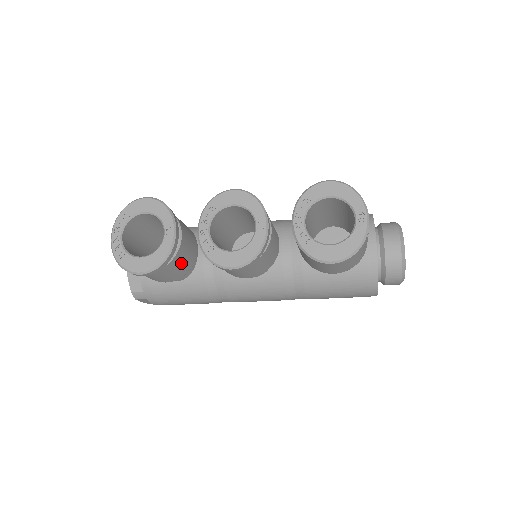
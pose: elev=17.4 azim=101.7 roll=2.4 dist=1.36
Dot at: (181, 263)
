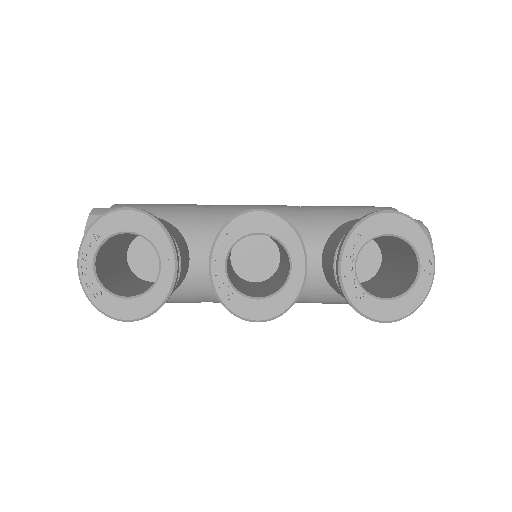
Dot at: (175, 289)
